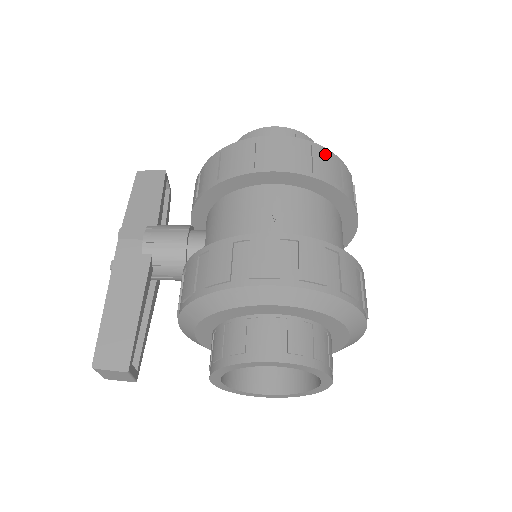
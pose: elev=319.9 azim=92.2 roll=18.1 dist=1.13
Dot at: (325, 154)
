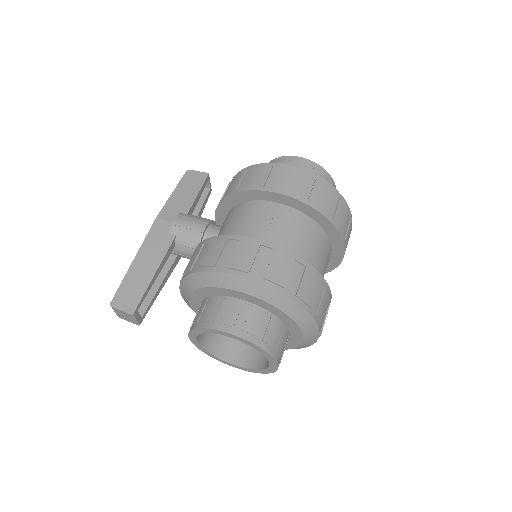
Dot at: (326, 188)
